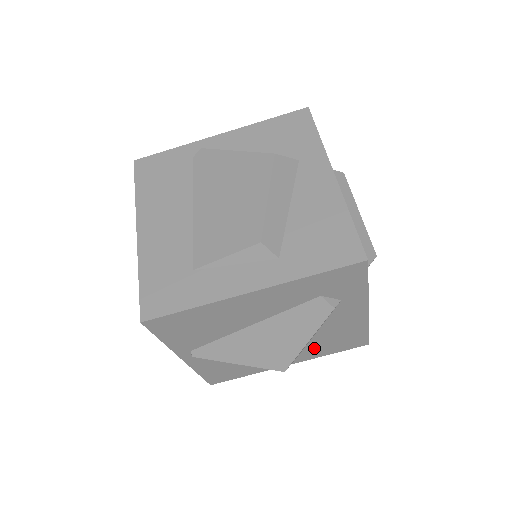
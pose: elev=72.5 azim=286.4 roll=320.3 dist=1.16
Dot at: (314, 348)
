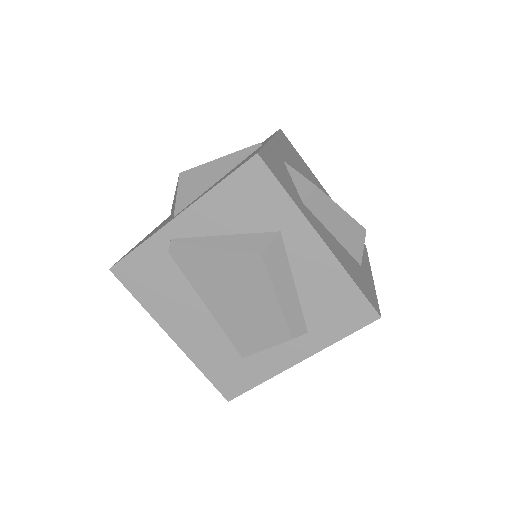
Dot at: occluded
